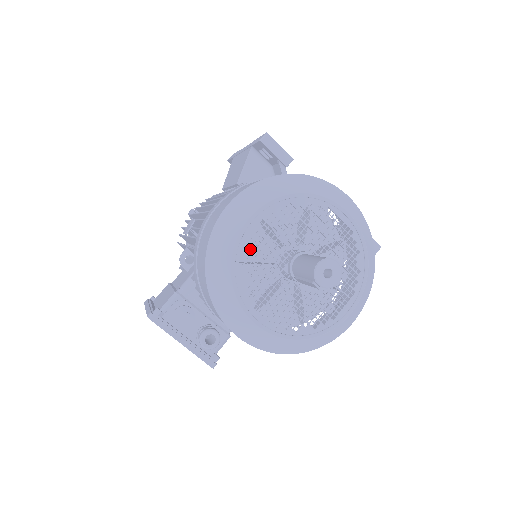
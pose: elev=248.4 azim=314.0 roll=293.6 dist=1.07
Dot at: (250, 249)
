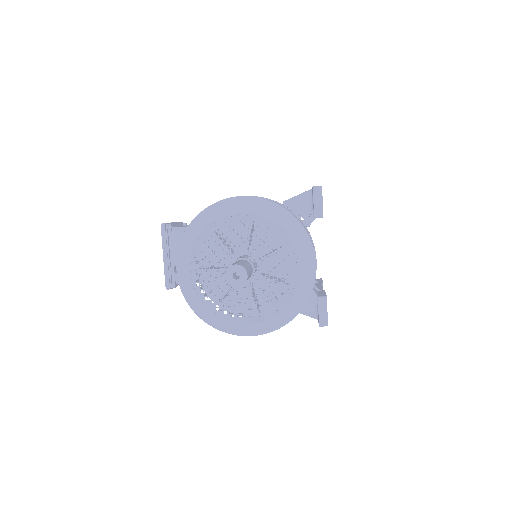
Dot at: occluded
